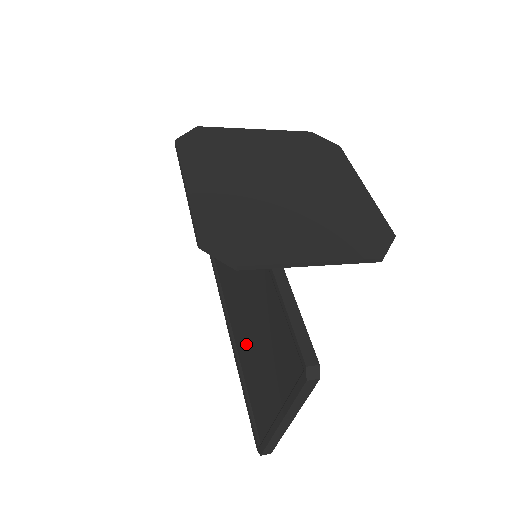
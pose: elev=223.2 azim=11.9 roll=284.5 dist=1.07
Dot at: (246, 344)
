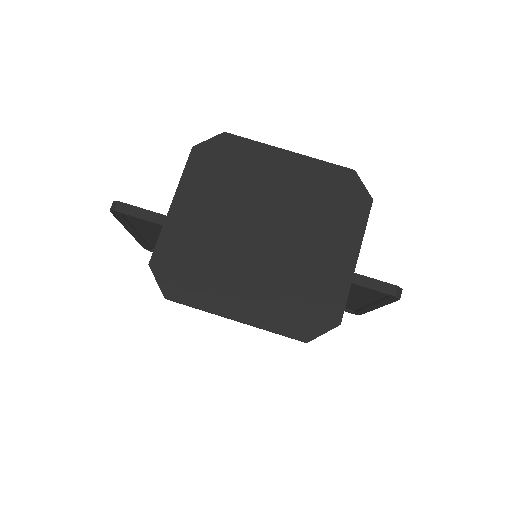
Dot at: occluded
